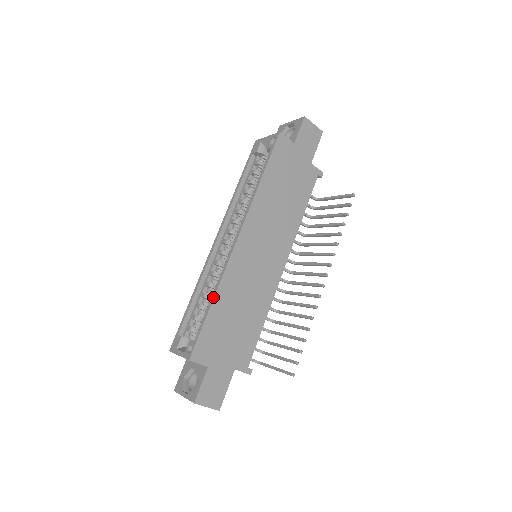
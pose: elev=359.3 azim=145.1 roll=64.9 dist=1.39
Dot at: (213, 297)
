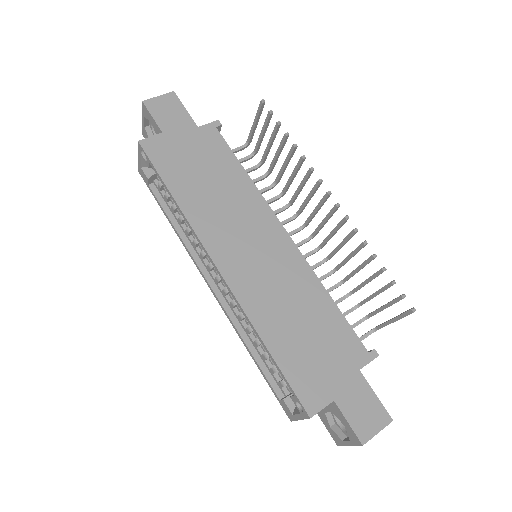
Dot at: (261, 341)
